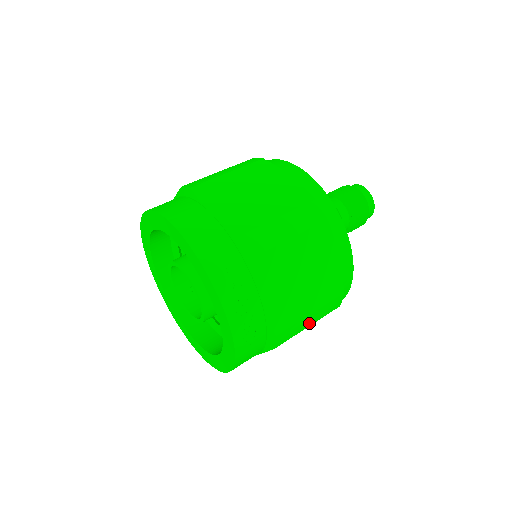
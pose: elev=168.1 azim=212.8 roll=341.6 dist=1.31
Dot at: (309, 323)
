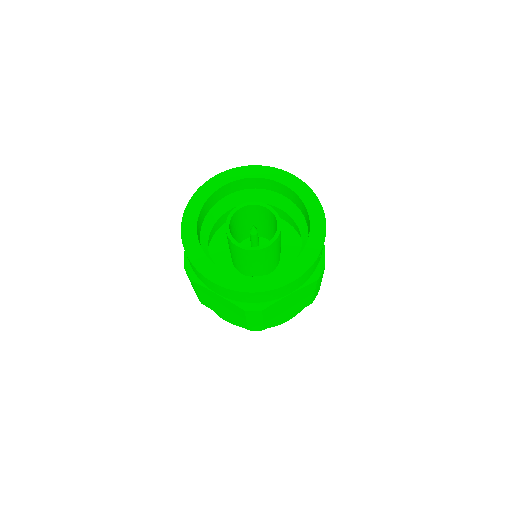
Dot at: (317, 288)
